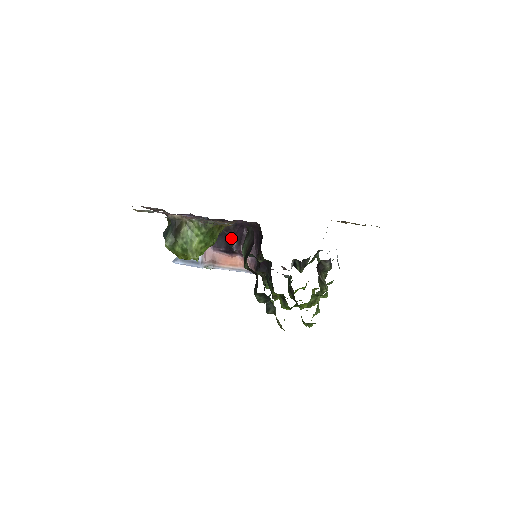
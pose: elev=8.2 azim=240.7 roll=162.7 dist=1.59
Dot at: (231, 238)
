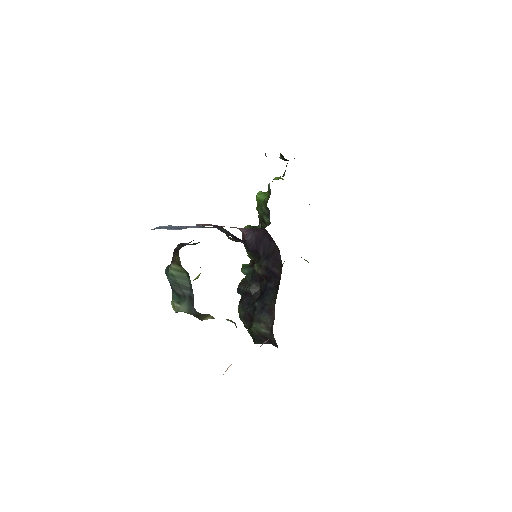
Dot at: occluded
